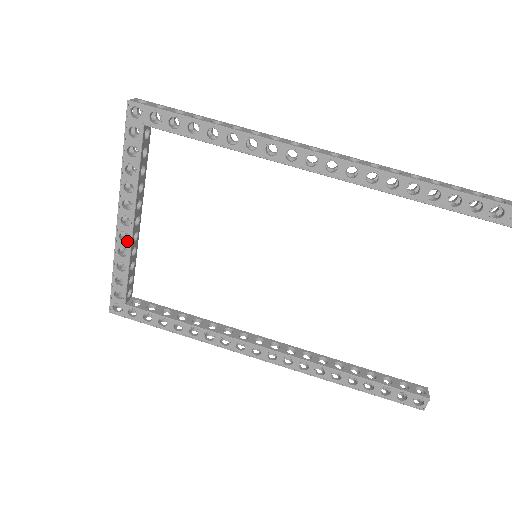
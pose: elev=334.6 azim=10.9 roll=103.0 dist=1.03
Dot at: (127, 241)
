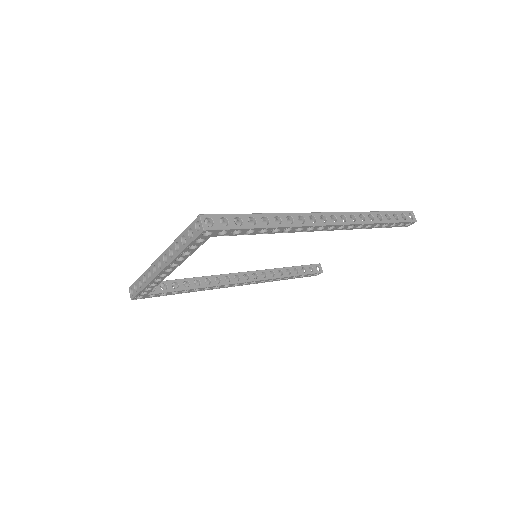
Dot at: (165, 276)
